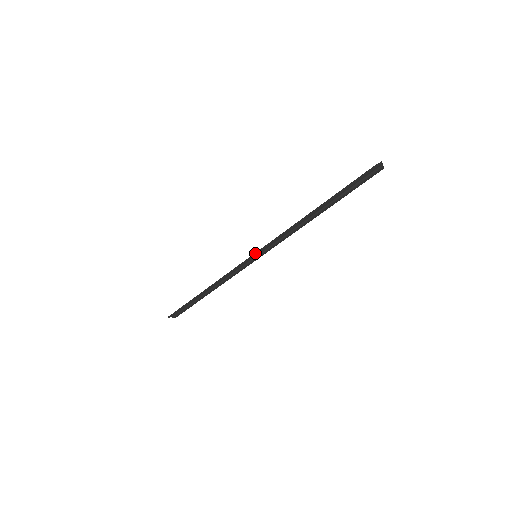
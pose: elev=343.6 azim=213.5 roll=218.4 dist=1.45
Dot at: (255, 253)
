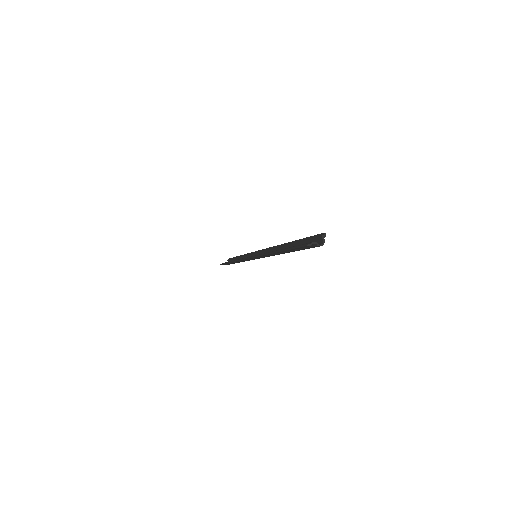
Dot at: (249, 258)
